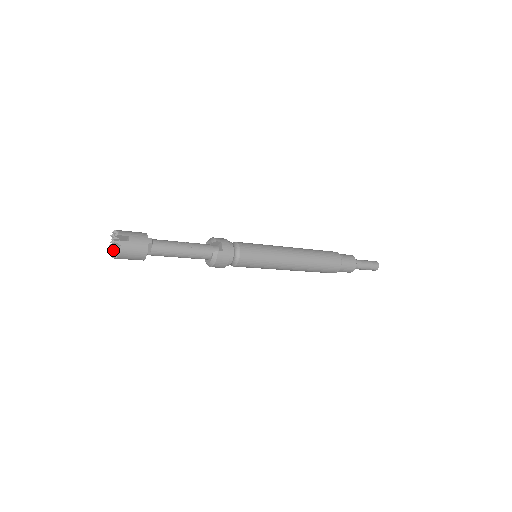
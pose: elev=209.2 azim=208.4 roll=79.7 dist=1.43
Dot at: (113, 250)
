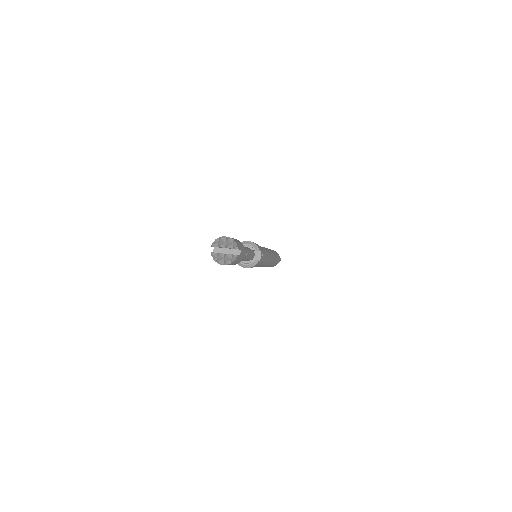
Dot at: (220, 255)
